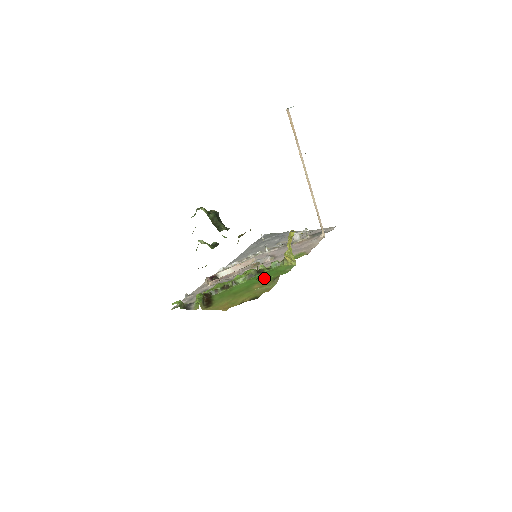
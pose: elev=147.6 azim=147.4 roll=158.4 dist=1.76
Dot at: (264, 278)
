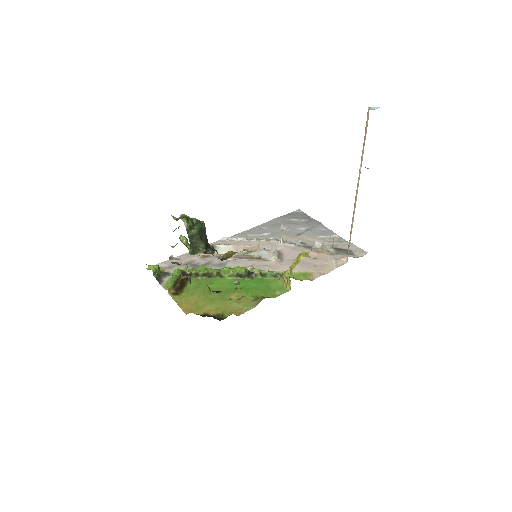
Dot at: (249, 289)
